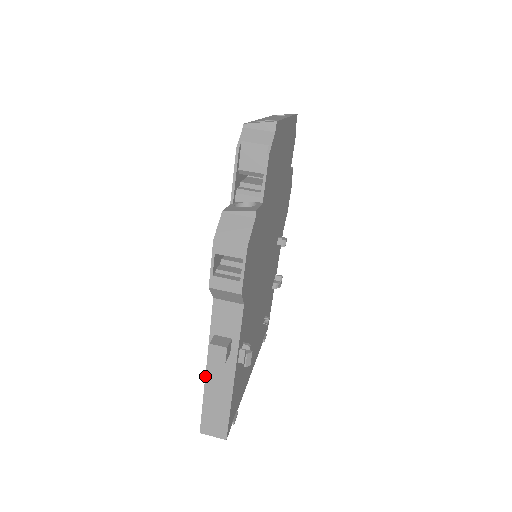
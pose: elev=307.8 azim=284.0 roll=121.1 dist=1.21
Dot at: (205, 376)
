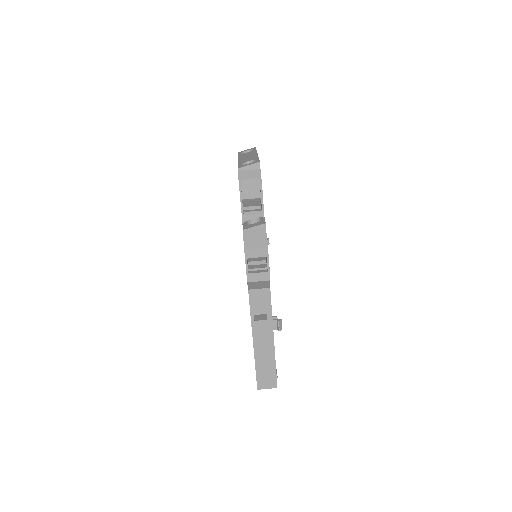
Dot at: (253, 347)
